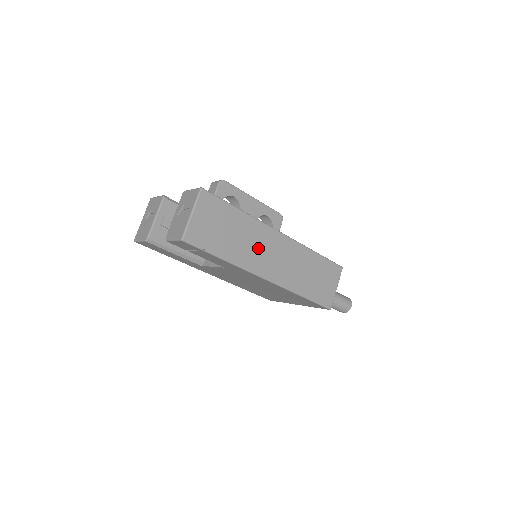
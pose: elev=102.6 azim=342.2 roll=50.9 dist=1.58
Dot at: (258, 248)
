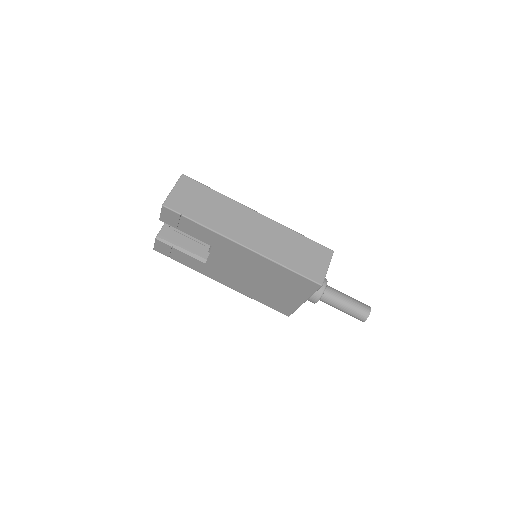
Dot at: (235, 221)
